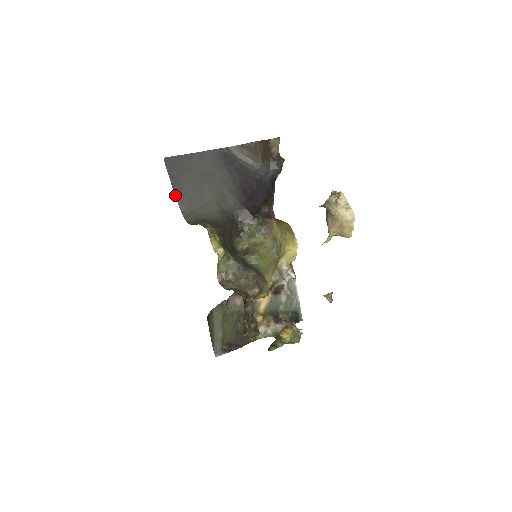
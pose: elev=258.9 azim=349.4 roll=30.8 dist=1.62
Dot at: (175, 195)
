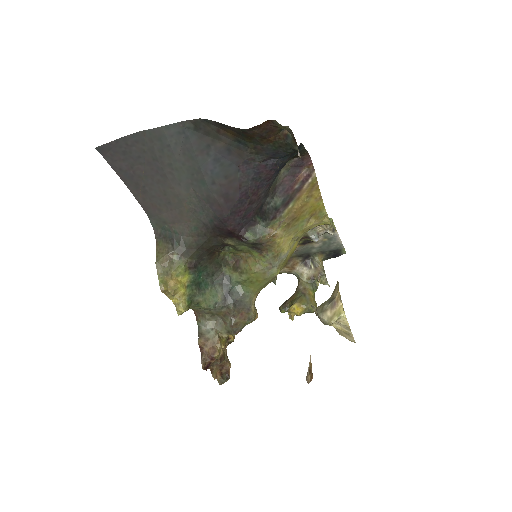
Dot at: (131, 192)
